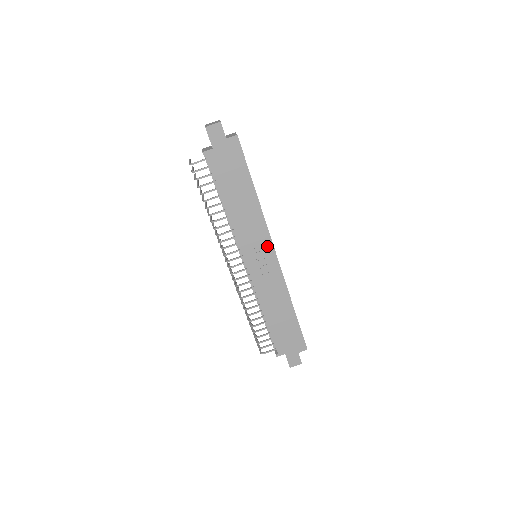
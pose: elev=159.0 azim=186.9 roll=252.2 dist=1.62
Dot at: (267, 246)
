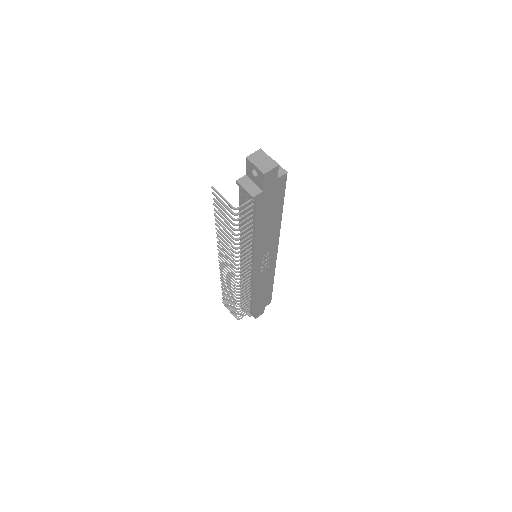
Dot at: (273, 250)
